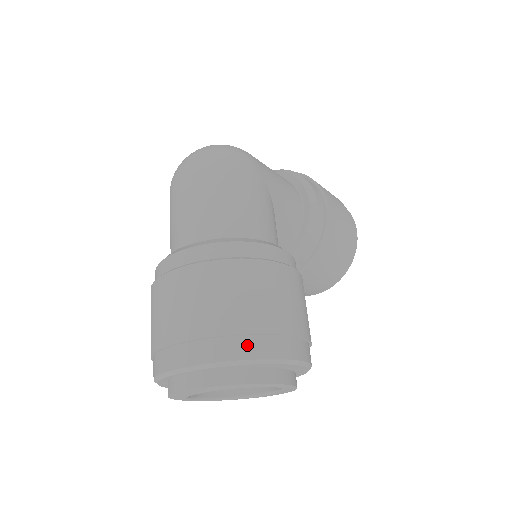
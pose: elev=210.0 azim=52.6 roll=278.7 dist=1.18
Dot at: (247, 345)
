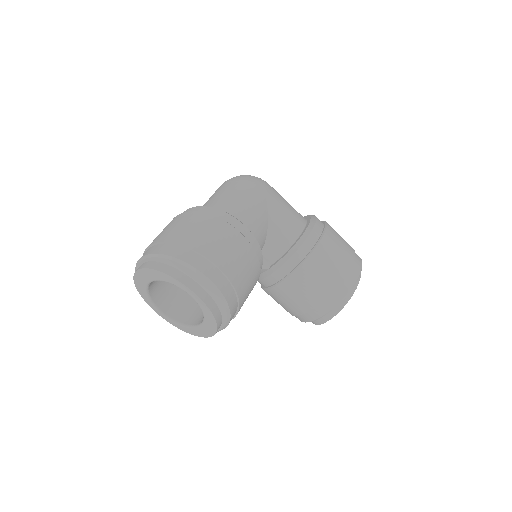
Dot at: (176, 250)
